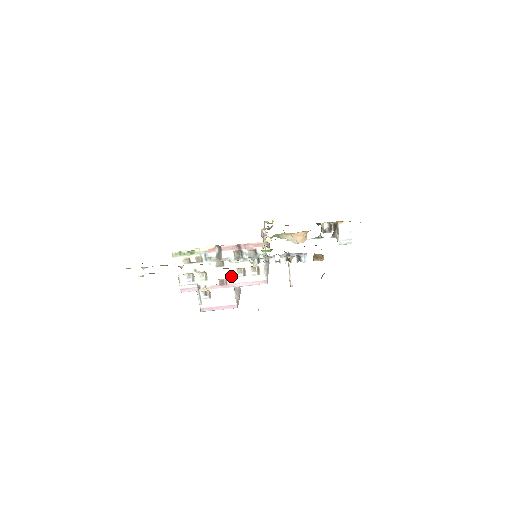
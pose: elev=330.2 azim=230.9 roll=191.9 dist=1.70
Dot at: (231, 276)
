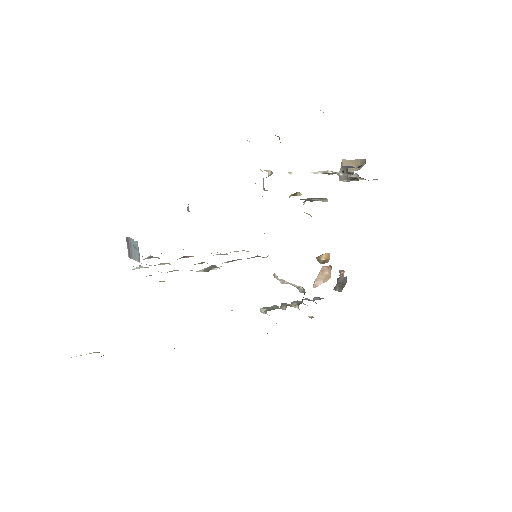
Dot at: occluded
